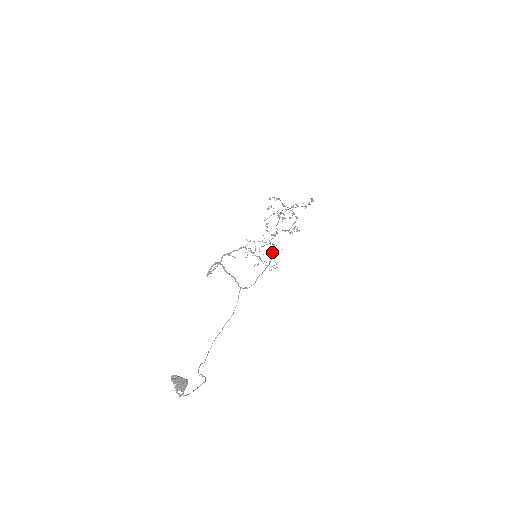
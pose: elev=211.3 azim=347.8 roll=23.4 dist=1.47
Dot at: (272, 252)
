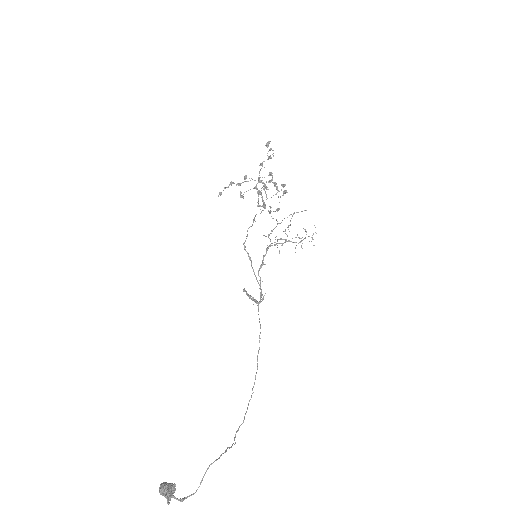
Dot at: occluded
